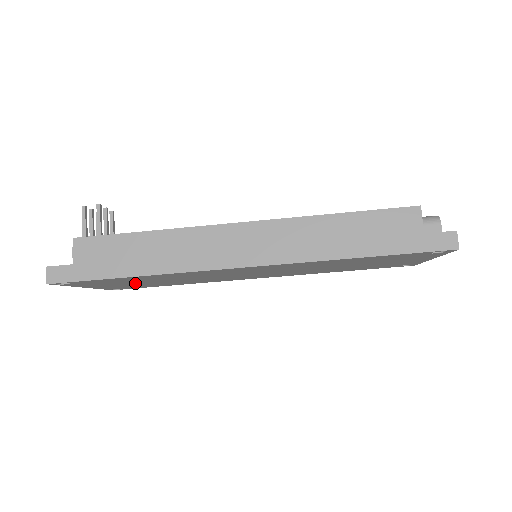
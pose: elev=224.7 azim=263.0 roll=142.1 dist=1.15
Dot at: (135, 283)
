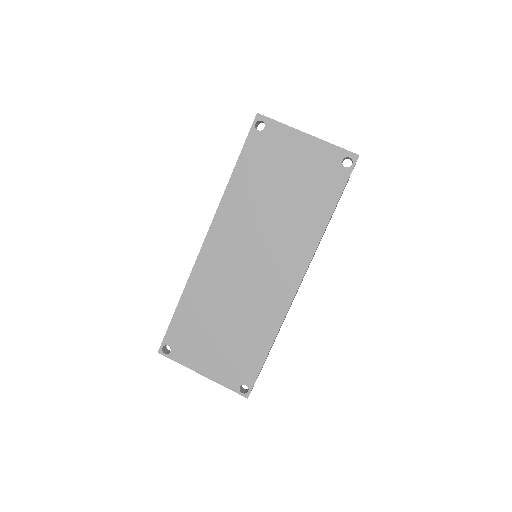
Dot at: (217, 341)
